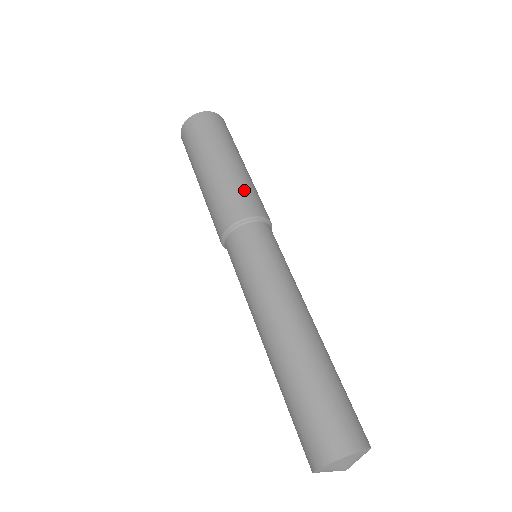
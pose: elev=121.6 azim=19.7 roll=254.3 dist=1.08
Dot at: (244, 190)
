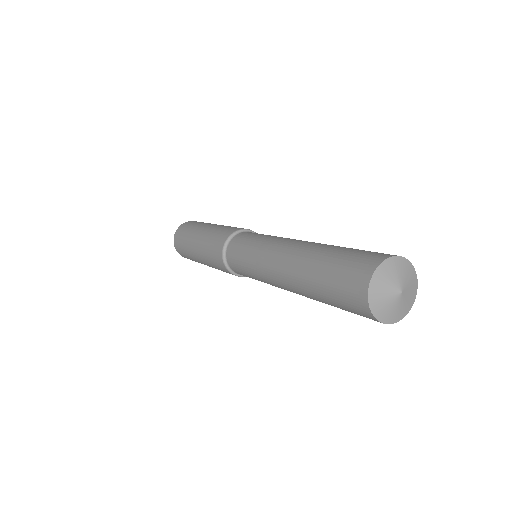
Dot at: occluded
